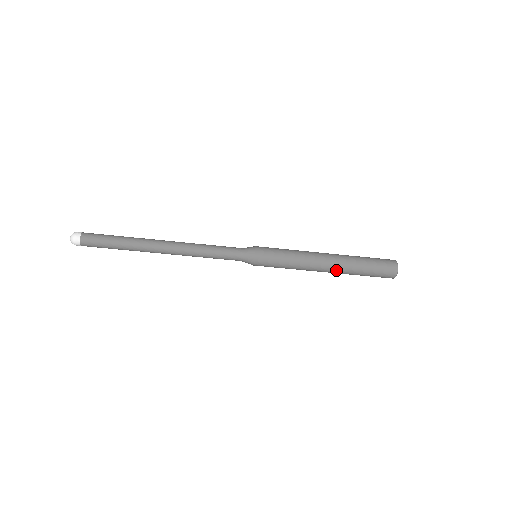
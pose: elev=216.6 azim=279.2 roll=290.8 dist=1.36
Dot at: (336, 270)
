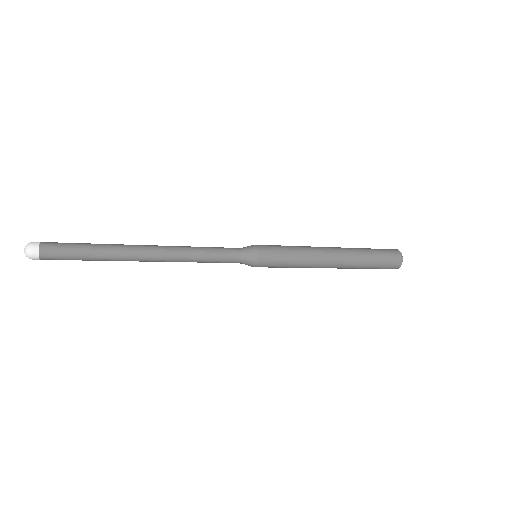
Dot at: (344, 262)
